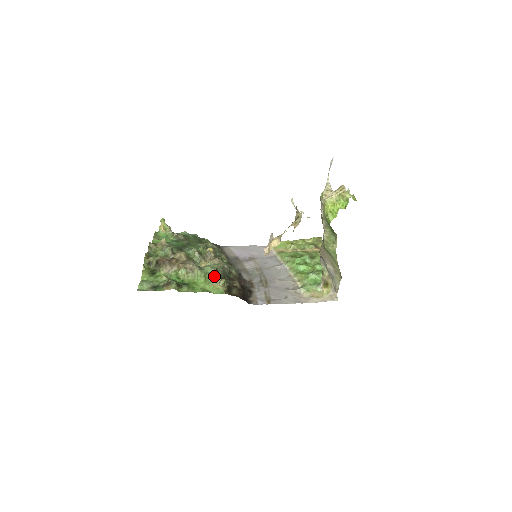
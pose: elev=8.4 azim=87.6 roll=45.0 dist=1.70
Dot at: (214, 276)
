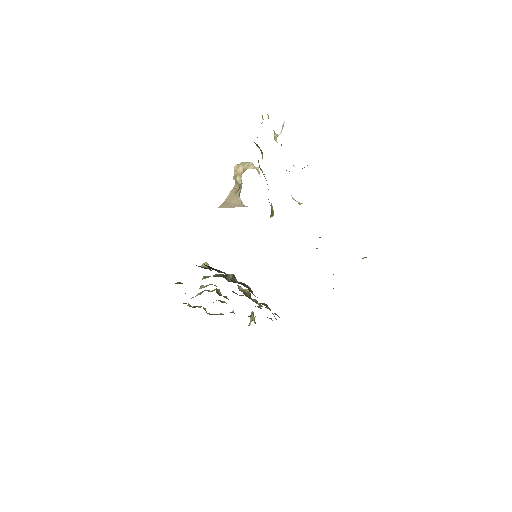
Dot at: occluded
